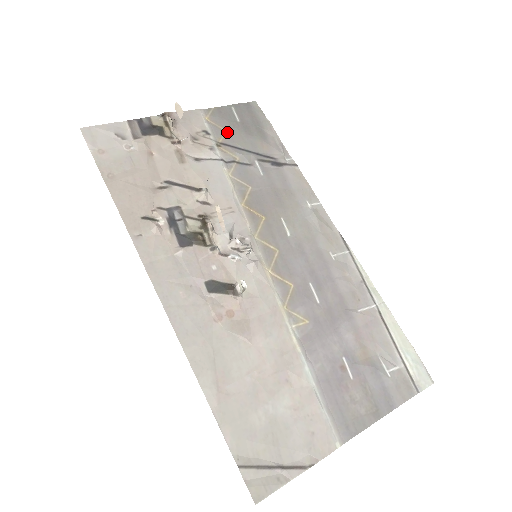
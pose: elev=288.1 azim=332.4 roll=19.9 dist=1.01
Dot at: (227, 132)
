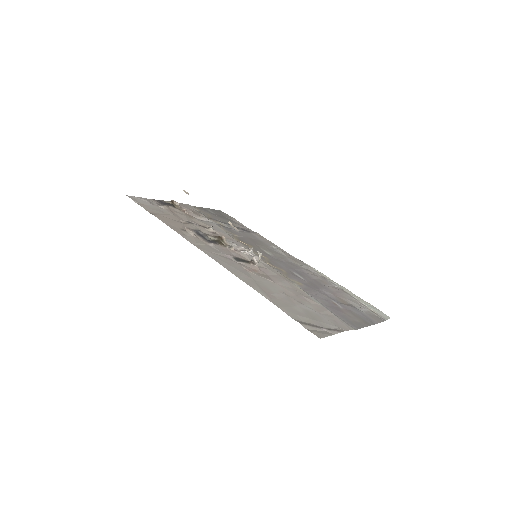
Dot at: (210, 215)
